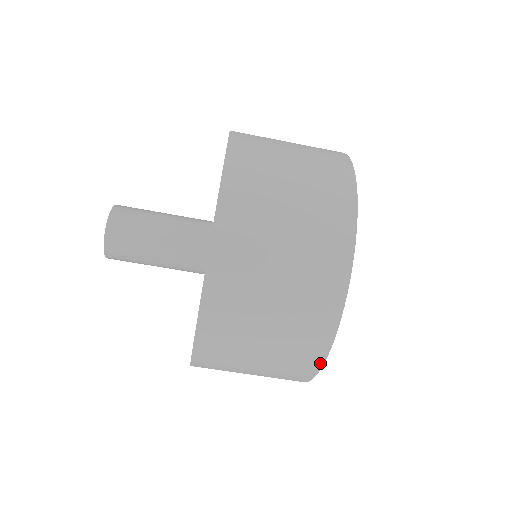
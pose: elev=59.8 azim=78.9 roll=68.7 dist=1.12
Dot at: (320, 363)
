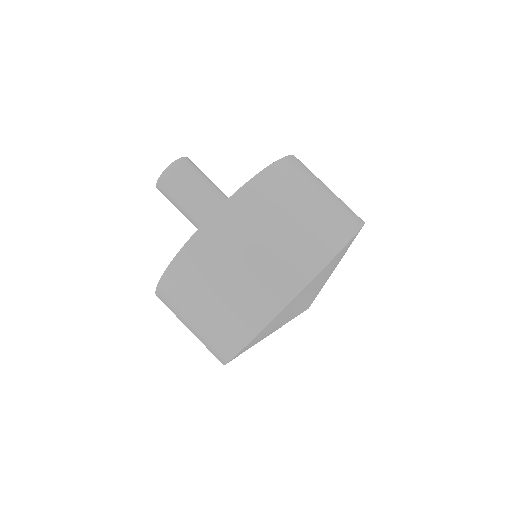
Dot at: (251, 336)
